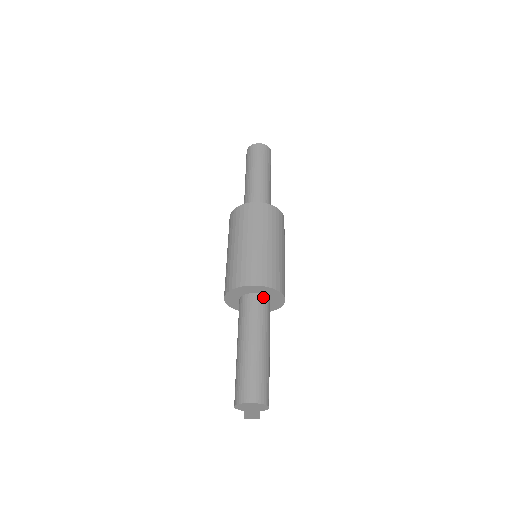
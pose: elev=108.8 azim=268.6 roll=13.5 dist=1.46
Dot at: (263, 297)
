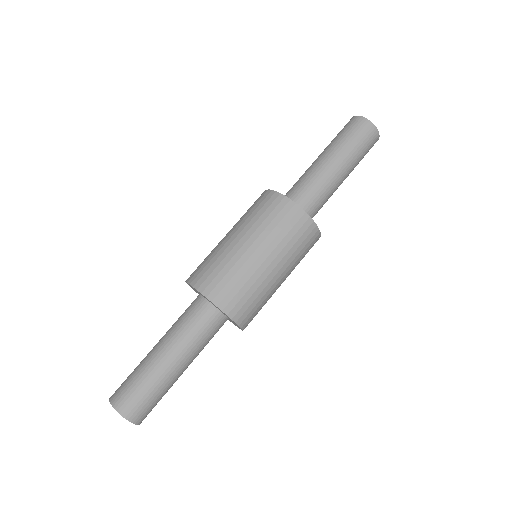
Dot at: (222, 317)
